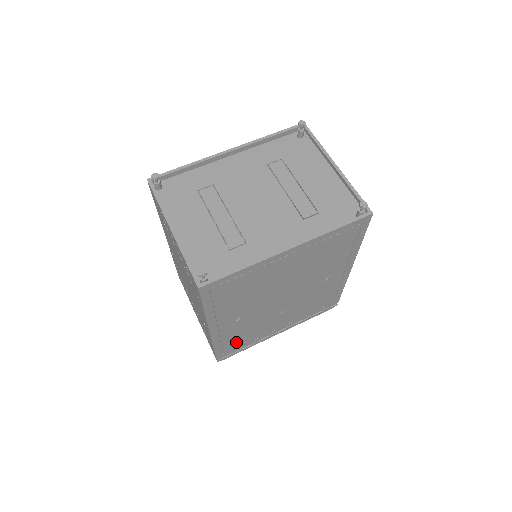
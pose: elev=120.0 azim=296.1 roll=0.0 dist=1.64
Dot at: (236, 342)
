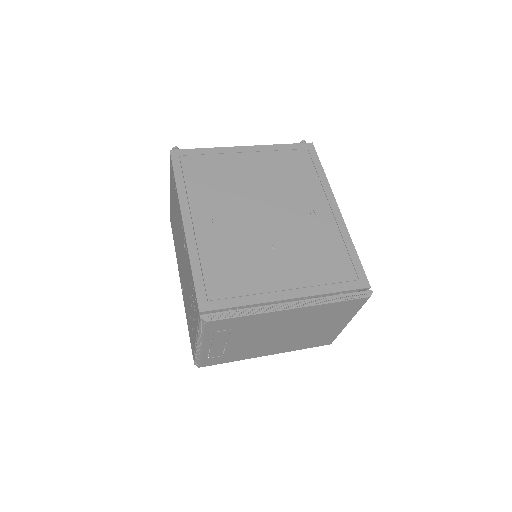
Dot at: (222, 279)
